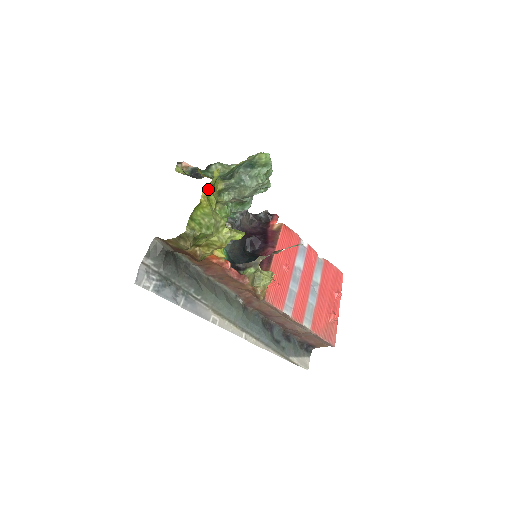
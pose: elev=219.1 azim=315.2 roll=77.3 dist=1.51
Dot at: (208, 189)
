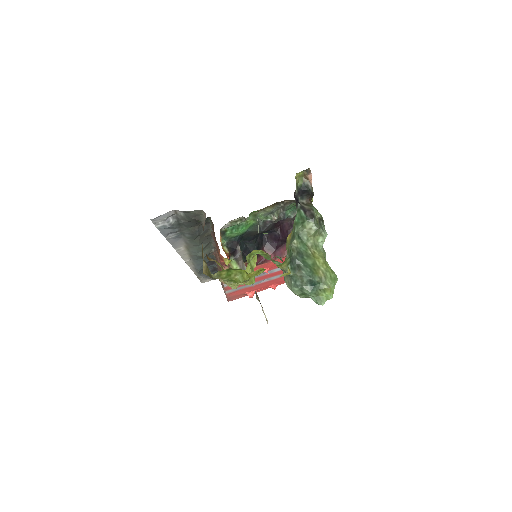
Dot at: occluded
